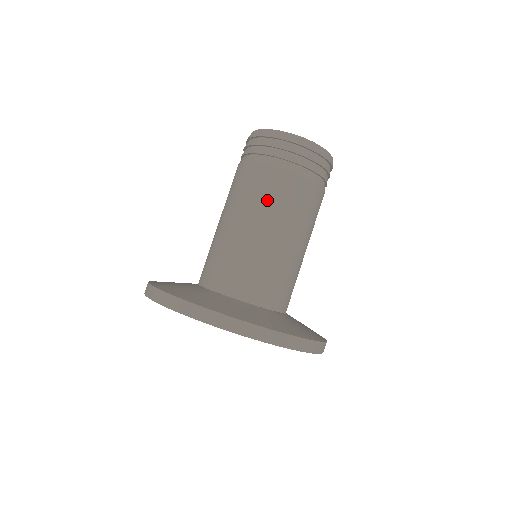
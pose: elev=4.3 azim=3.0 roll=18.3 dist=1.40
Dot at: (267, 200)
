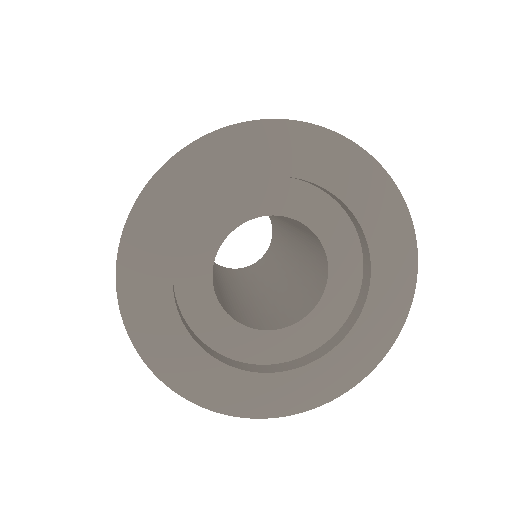
Dot at: occluded
